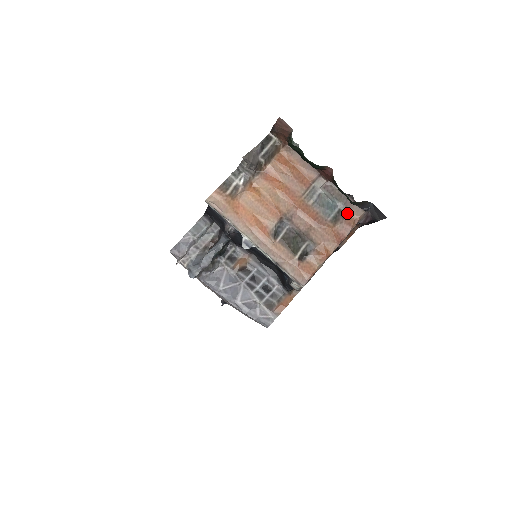
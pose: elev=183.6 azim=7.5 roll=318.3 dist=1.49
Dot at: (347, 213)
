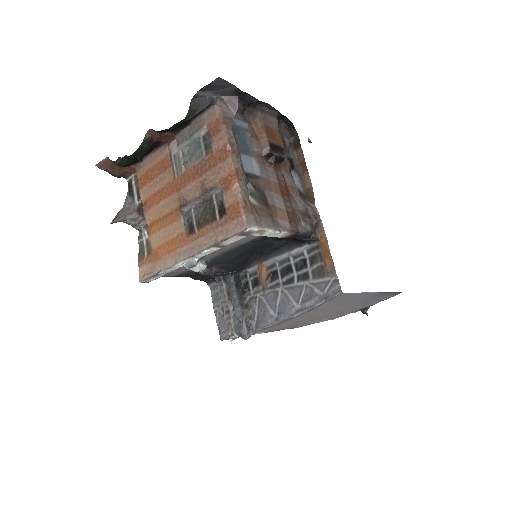
Dot at: (208, 129)
